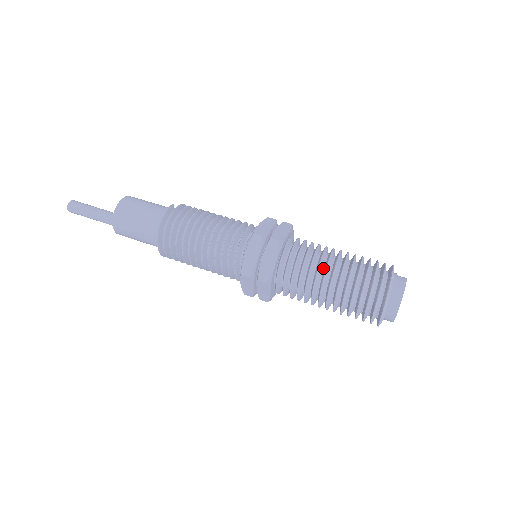
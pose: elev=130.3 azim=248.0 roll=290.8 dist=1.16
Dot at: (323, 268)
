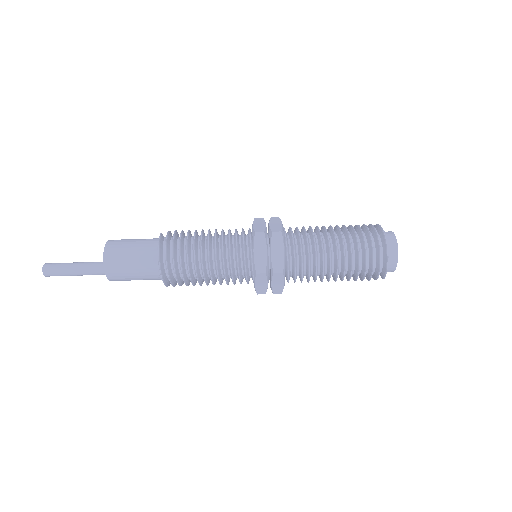
Dot at: (324, 244)
